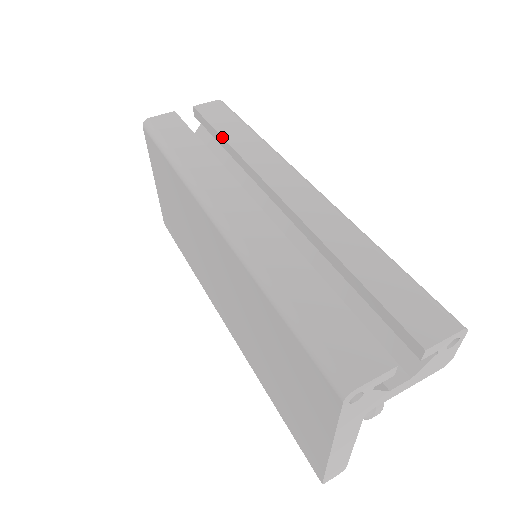
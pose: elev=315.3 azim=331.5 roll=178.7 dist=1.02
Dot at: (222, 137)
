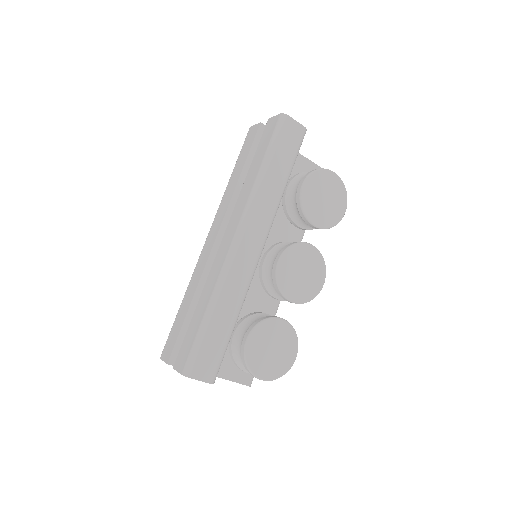
Dot at: occluded
